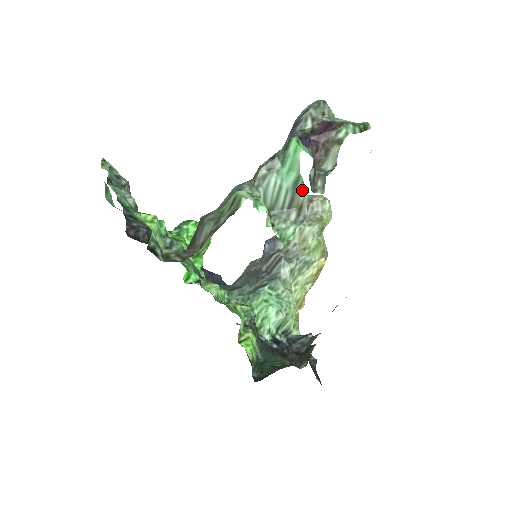
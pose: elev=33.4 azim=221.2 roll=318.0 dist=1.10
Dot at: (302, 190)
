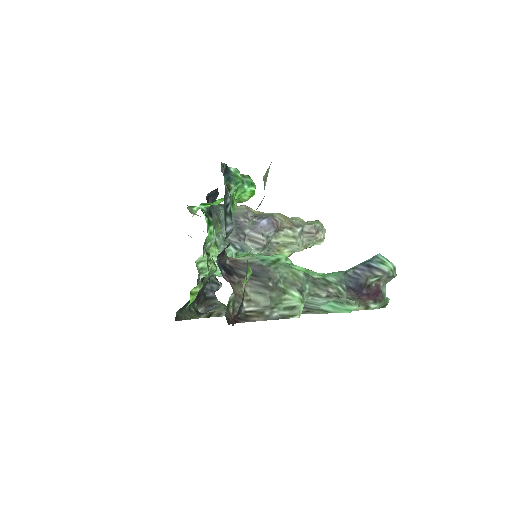
Dot at: (322, 313)
